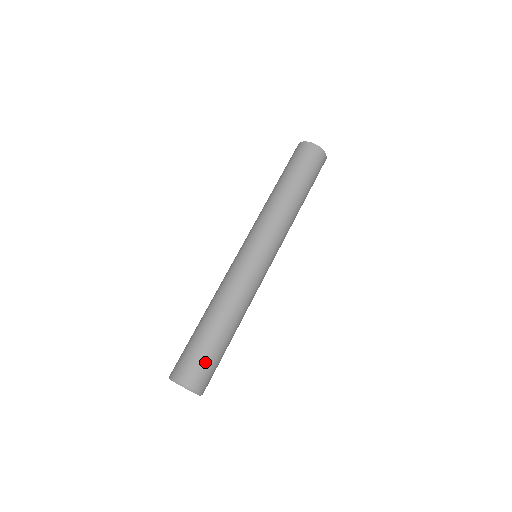
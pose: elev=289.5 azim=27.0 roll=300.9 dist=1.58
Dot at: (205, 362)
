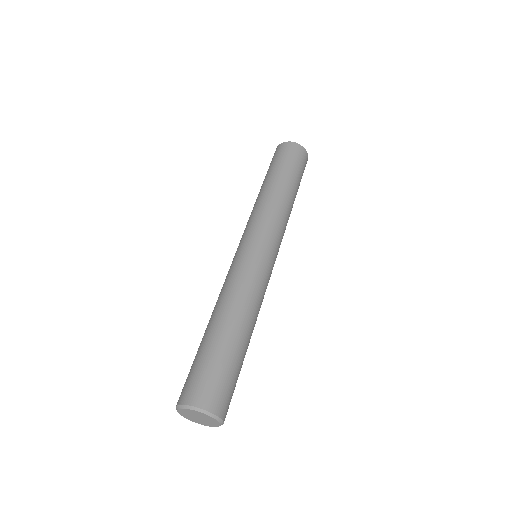
Dot at: (235, 385)
